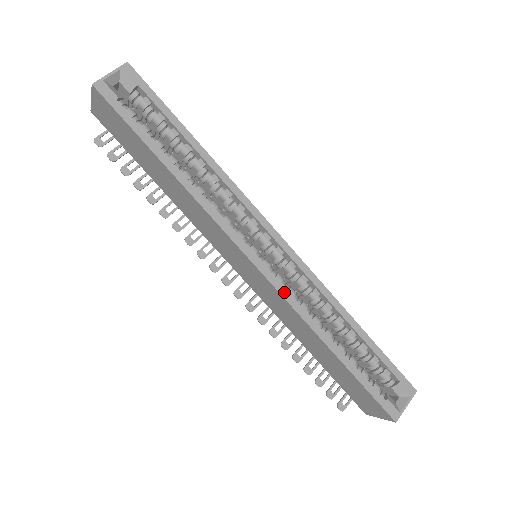
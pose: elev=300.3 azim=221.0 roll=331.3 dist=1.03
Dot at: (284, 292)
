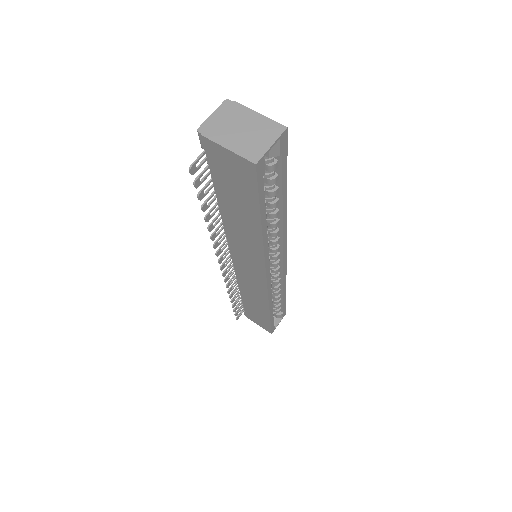
Dot at: (270, 291)
